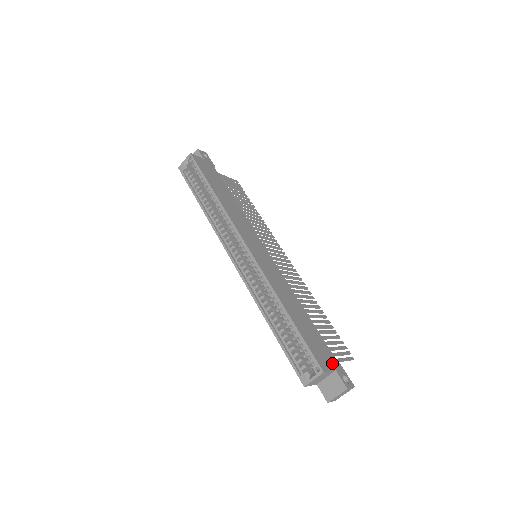
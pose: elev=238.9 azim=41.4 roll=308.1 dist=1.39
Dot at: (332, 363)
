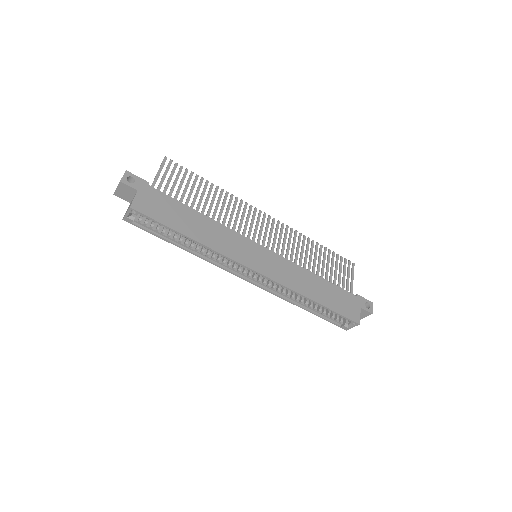
Dot at: (356, 304)
